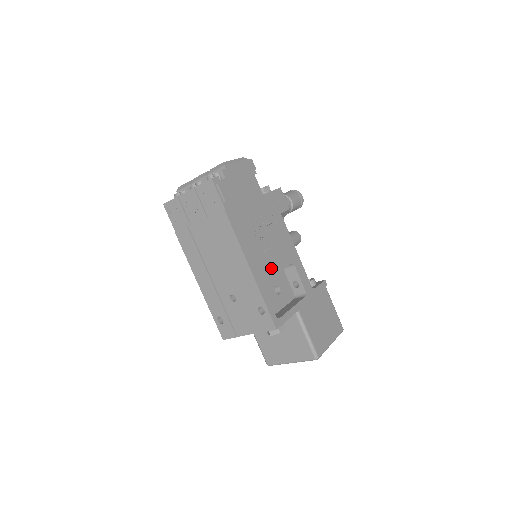
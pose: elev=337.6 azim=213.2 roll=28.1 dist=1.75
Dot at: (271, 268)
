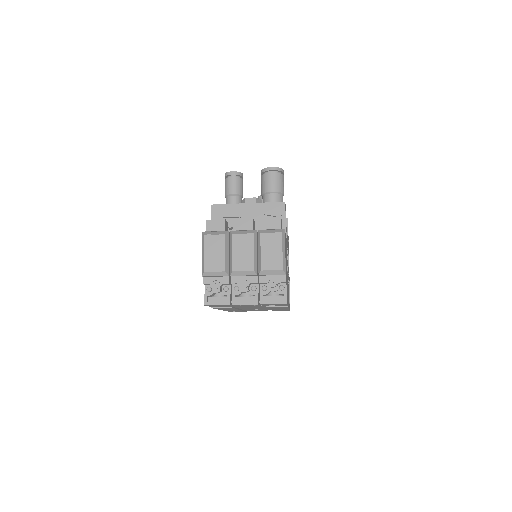
Dot at: occluded
